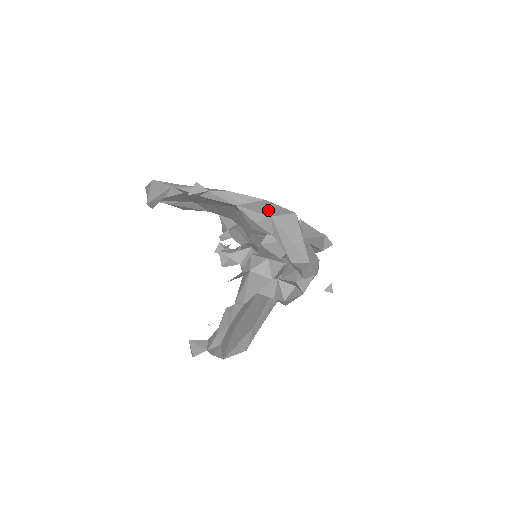
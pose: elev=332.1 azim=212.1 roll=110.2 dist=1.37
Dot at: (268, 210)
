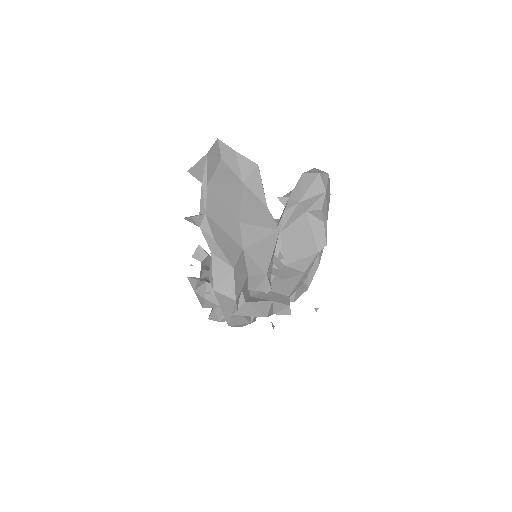
Dot at: (220, 281)
